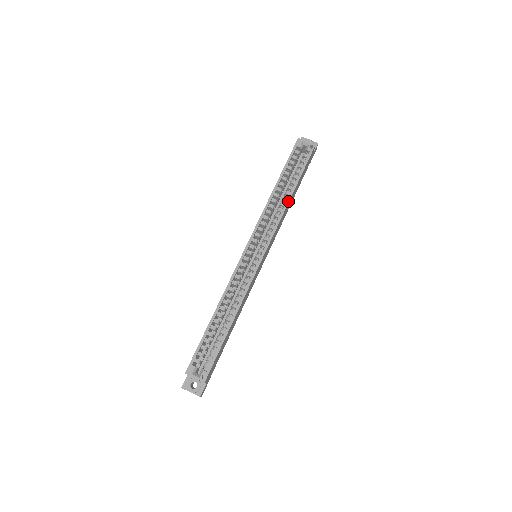
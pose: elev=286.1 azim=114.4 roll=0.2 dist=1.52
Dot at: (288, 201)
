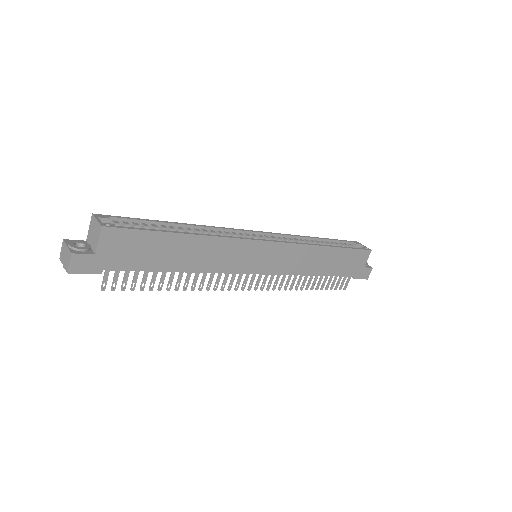
Dot at: (322, 245)
